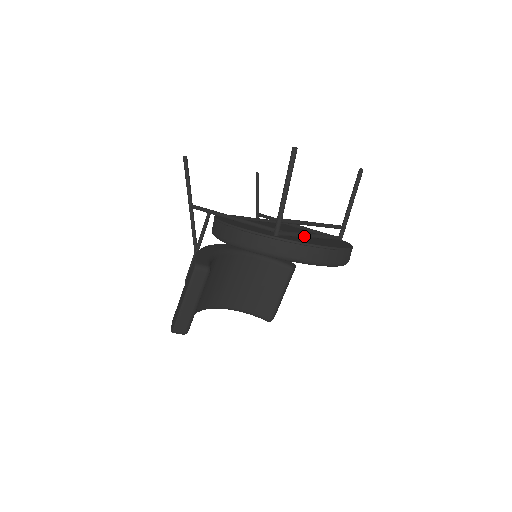
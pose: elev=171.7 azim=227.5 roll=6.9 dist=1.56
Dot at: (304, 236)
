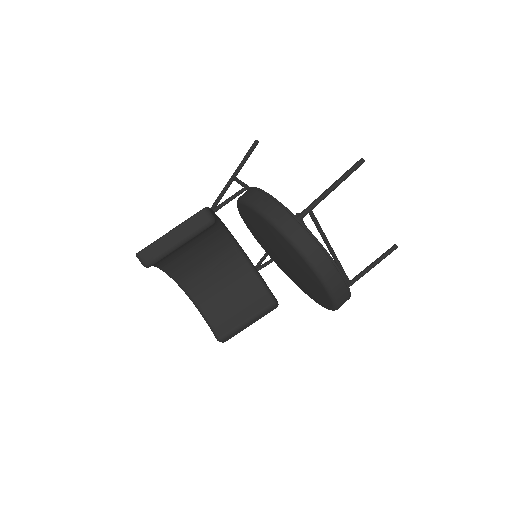
Dot at: occluded
